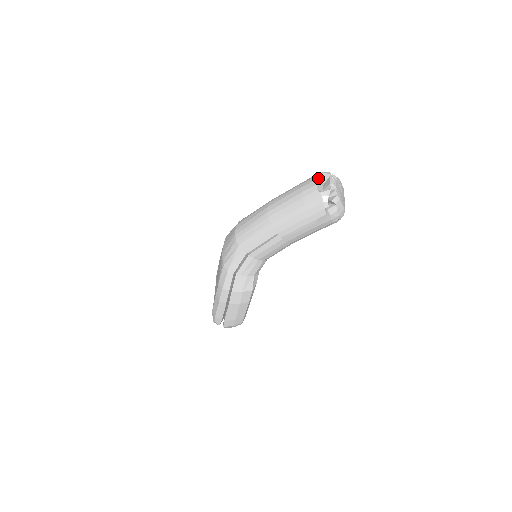
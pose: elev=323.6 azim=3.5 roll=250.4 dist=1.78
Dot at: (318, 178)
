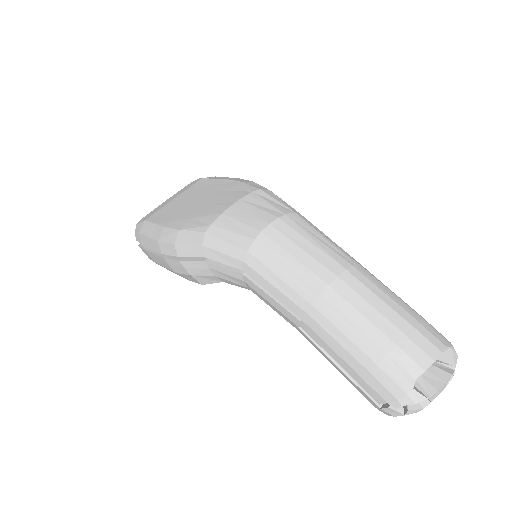
Dot at: occluded
